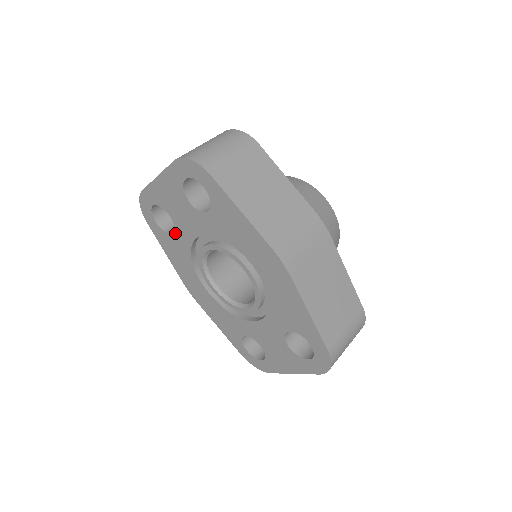
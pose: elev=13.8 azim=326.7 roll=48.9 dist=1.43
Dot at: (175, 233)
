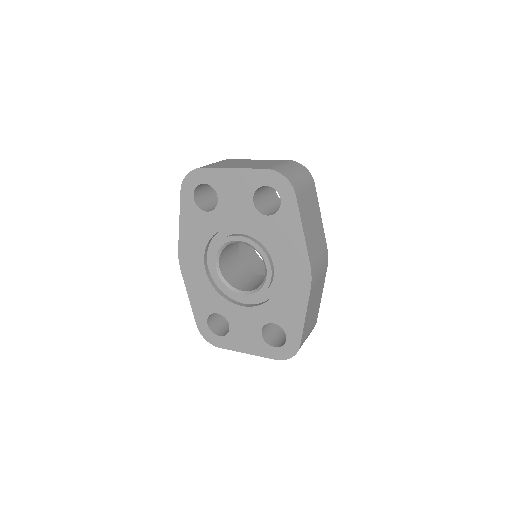
Dot at: (211, 213)
